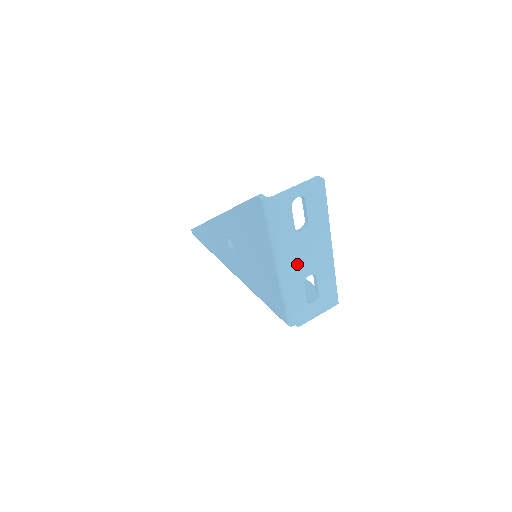
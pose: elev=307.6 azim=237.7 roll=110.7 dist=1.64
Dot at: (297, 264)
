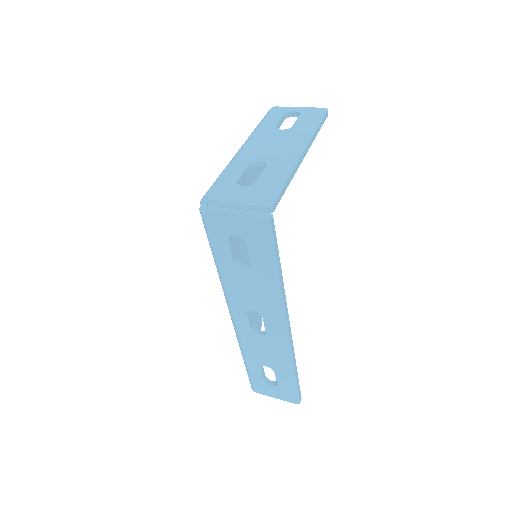
Dot at: (256, 148)
